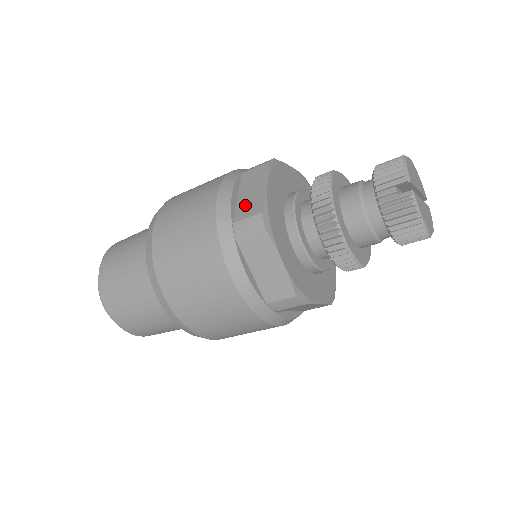
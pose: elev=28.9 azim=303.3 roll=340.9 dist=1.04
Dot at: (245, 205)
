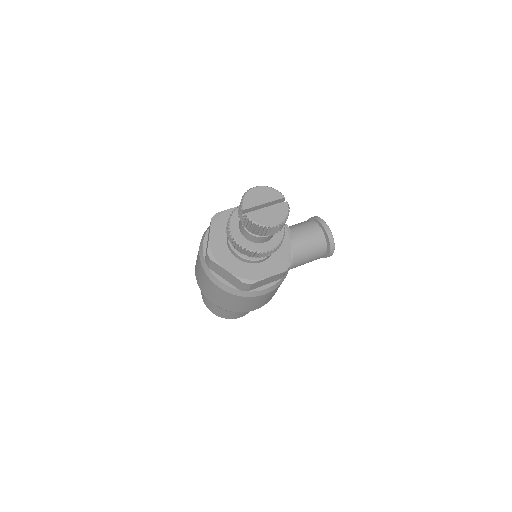
Dot at: (206, 249)
